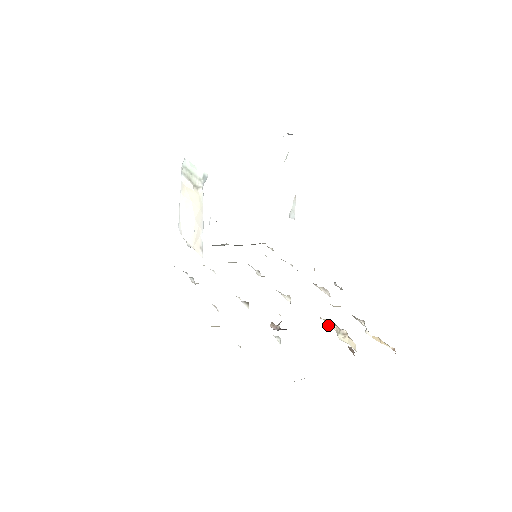
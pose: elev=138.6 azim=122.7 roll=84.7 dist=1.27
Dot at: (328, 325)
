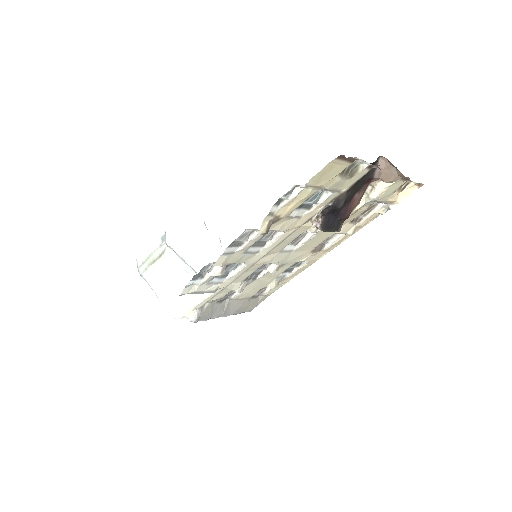
Dot at: (356, 208)
